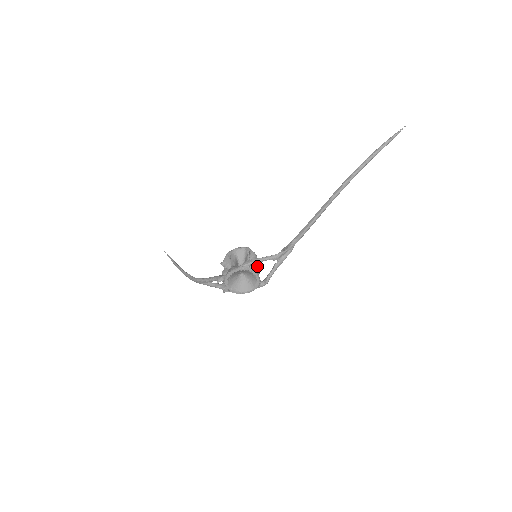
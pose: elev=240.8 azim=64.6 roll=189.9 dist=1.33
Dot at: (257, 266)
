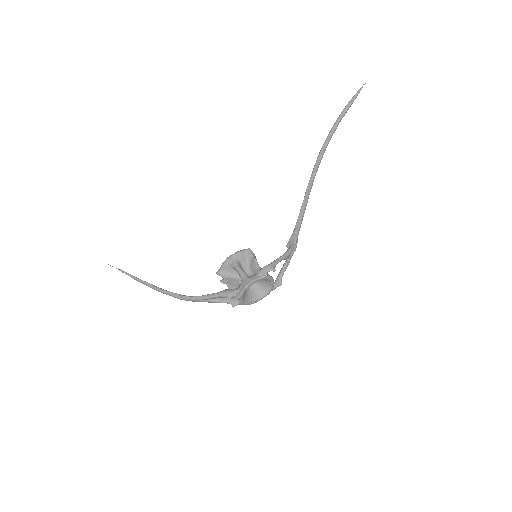
Dot at: occluded
